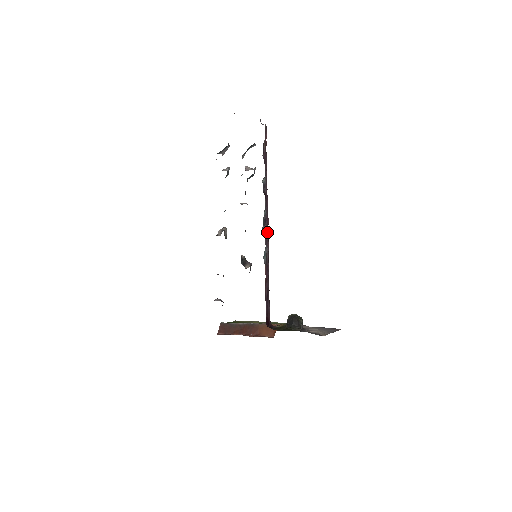
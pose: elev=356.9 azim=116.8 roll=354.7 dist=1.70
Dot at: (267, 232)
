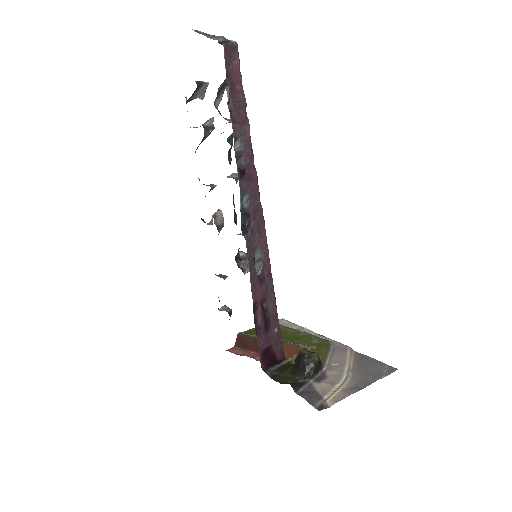
Dot at: (255, 227)
